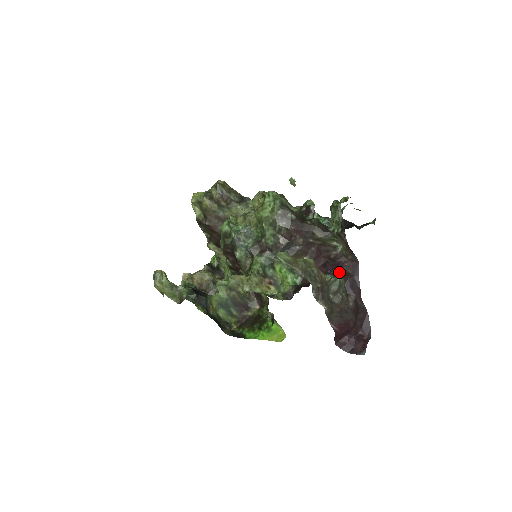
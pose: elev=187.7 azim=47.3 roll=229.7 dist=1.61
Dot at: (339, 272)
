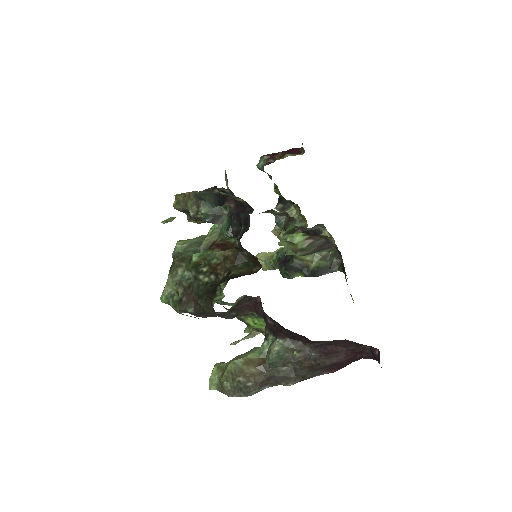
Dot at: (272, 329)
